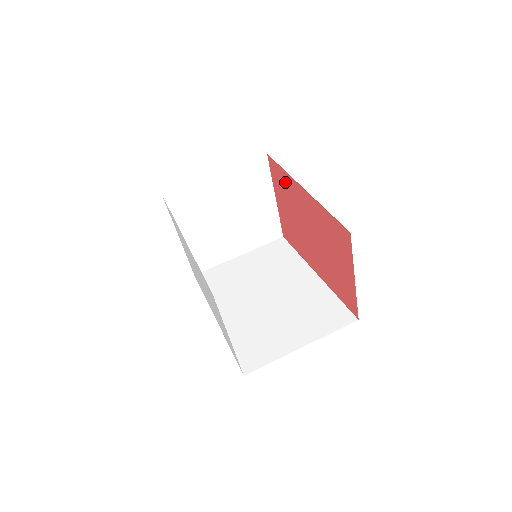
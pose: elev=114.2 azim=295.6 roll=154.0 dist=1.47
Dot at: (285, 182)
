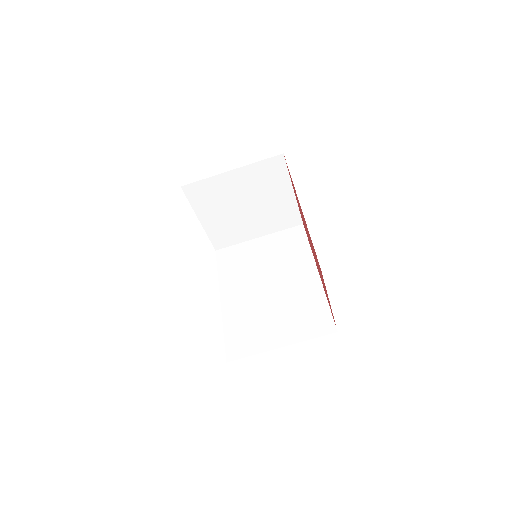
Dot at: occluded
